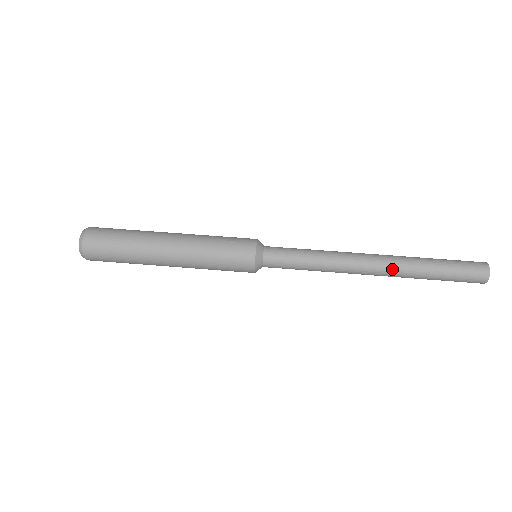
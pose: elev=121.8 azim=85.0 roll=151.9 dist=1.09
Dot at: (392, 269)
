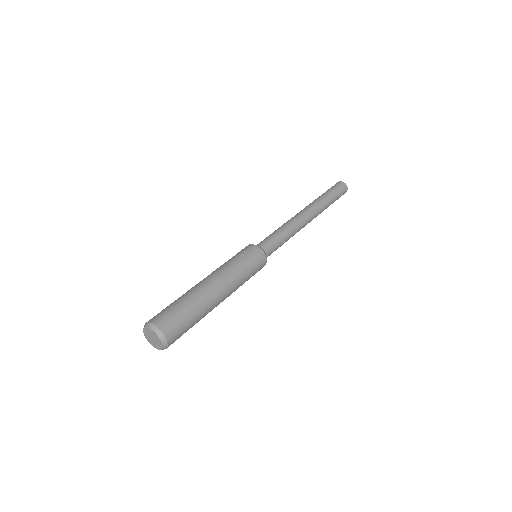
Dot at: (317, 214)
